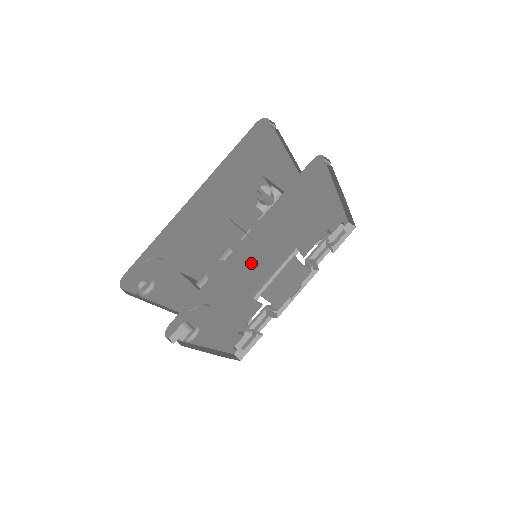
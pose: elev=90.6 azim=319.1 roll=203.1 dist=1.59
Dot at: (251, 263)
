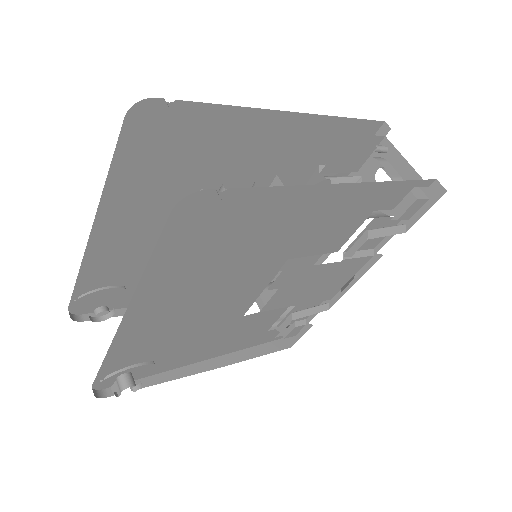
Dot at: (190, 310)
